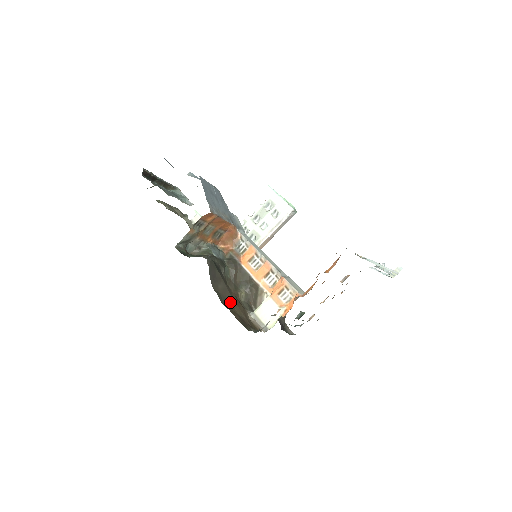
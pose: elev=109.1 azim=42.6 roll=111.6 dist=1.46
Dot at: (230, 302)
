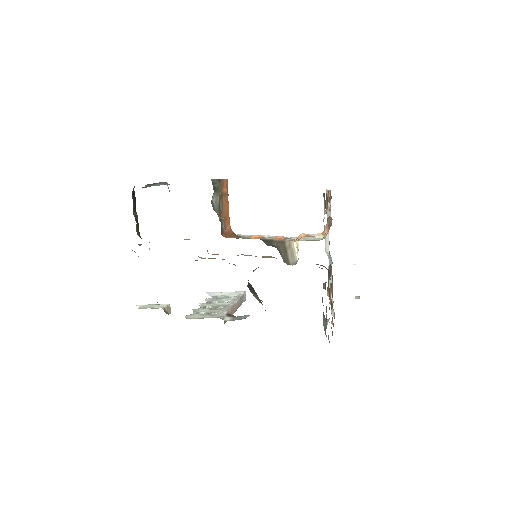
Dot at: occluded
